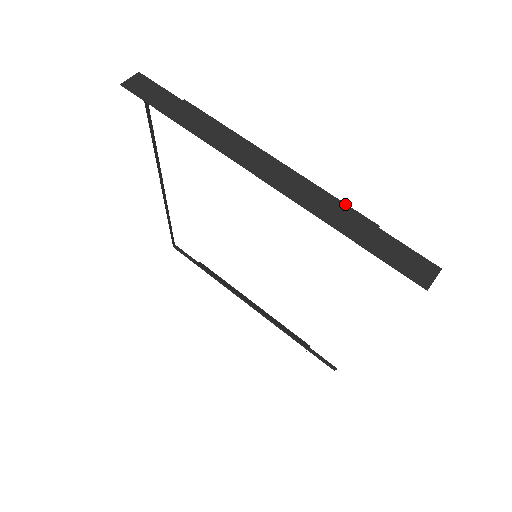
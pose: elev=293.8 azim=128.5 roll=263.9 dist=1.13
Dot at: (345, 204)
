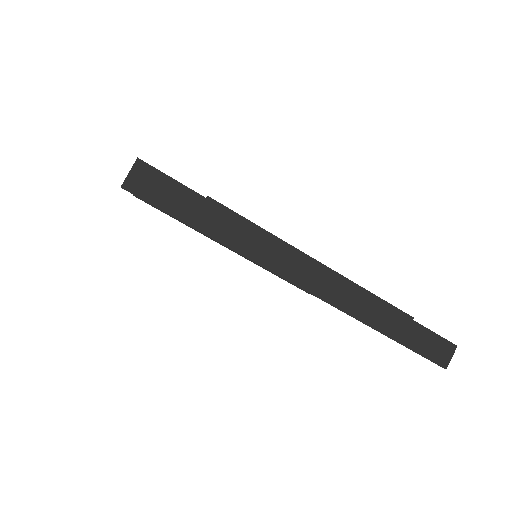
Dot at: (386, 302)
